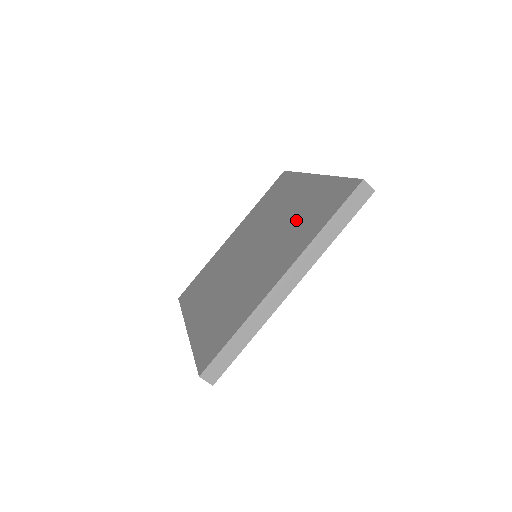
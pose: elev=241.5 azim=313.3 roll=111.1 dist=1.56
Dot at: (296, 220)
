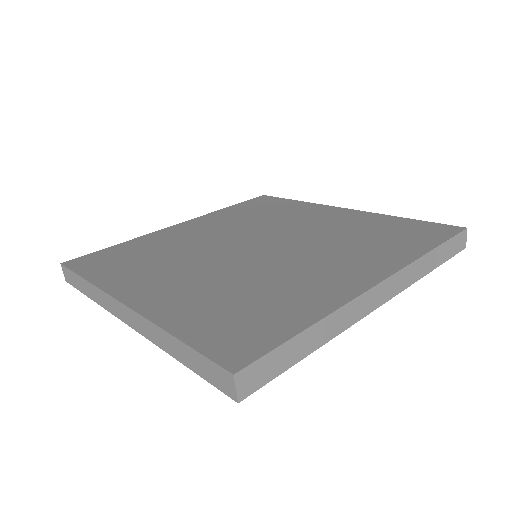
Dot at: (349, 236)
